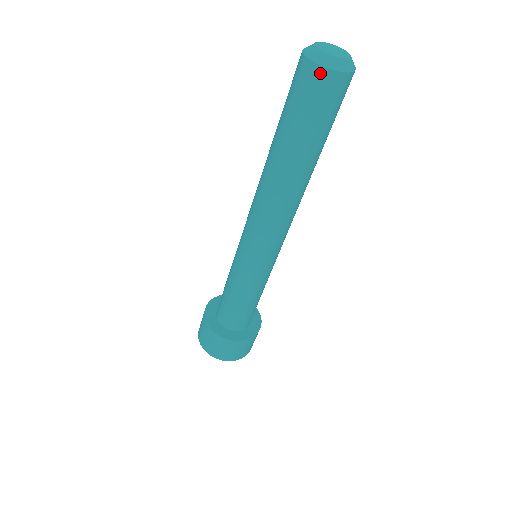
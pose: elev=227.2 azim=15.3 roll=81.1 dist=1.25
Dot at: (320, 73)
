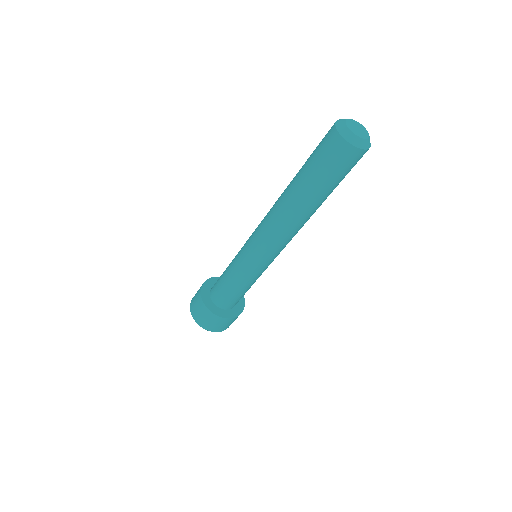
Dot at: (350, 149)
